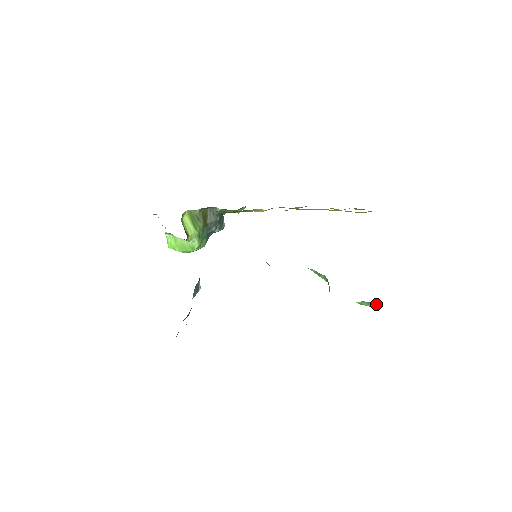
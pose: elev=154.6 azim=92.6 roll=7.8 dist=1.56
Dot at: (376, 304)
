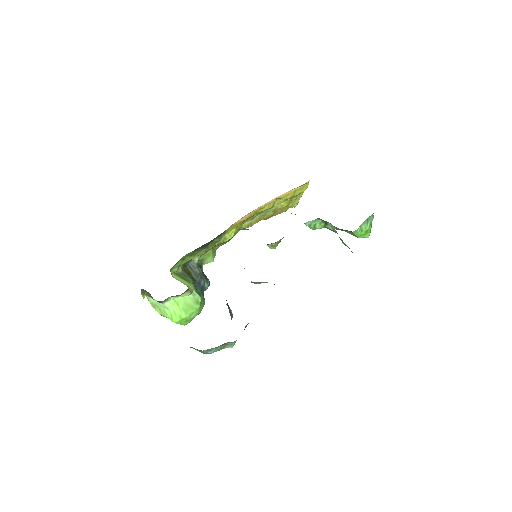
Dot at: (371, 224)
